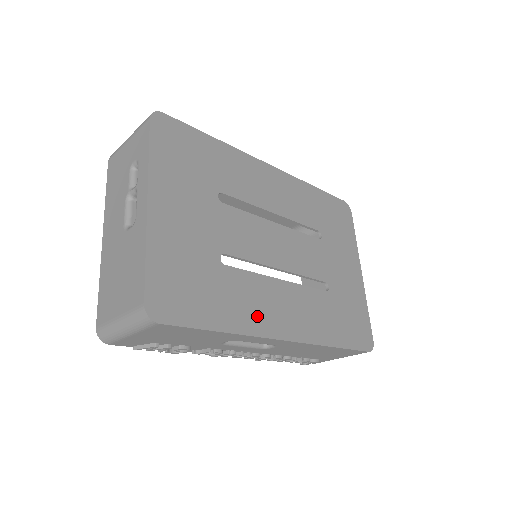
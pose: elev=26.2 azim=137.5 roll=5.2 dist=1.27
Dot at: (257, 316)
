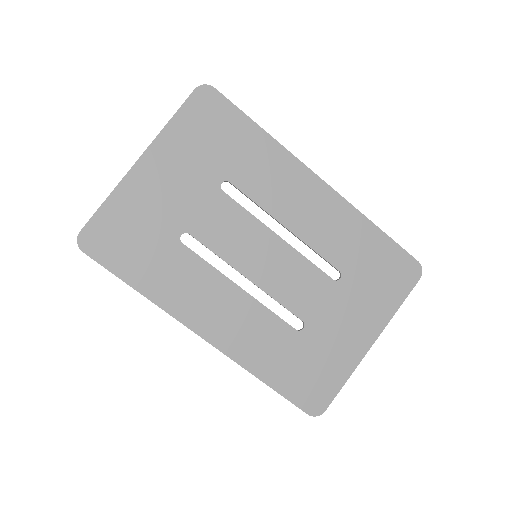
Dot at: (184, 300)
